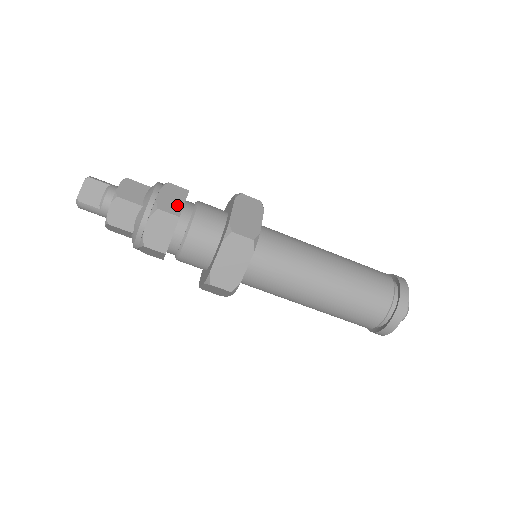
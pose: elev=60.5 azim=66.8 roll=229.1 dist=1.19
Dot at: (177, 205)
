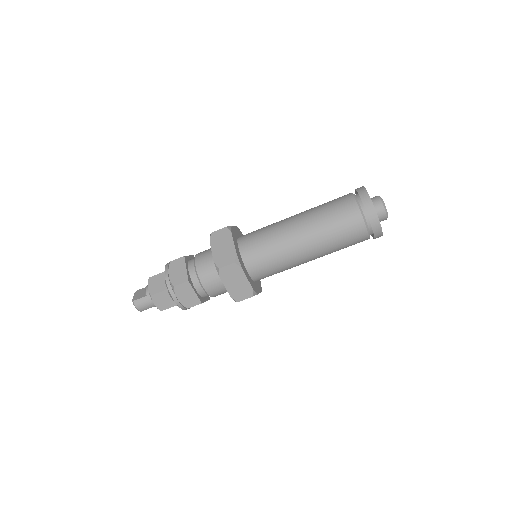
Dot at: occluded
